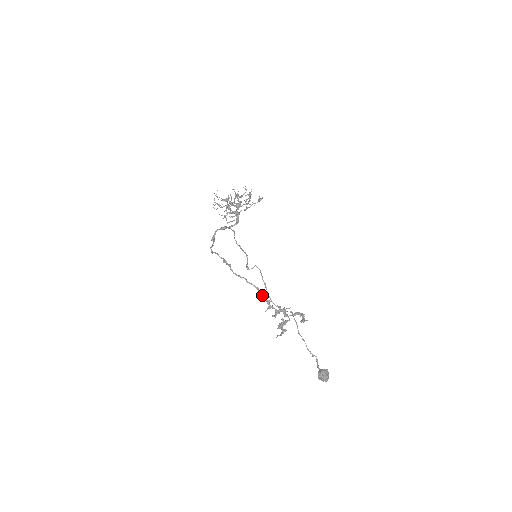
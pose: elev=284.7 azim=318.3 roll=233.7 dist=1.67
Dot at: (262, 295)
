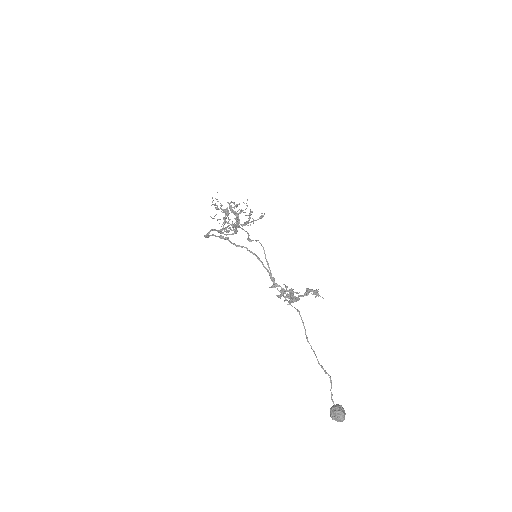
Dot at: occluded
